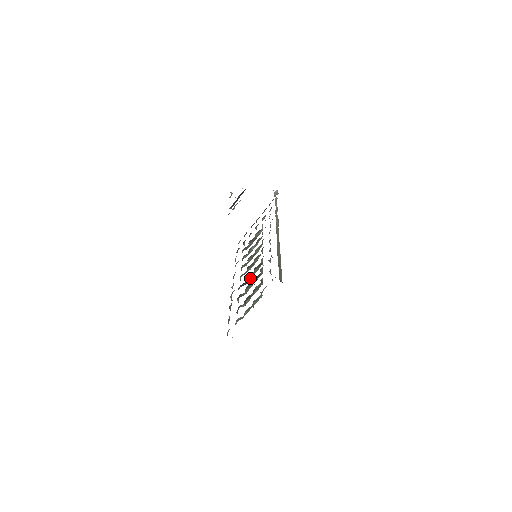
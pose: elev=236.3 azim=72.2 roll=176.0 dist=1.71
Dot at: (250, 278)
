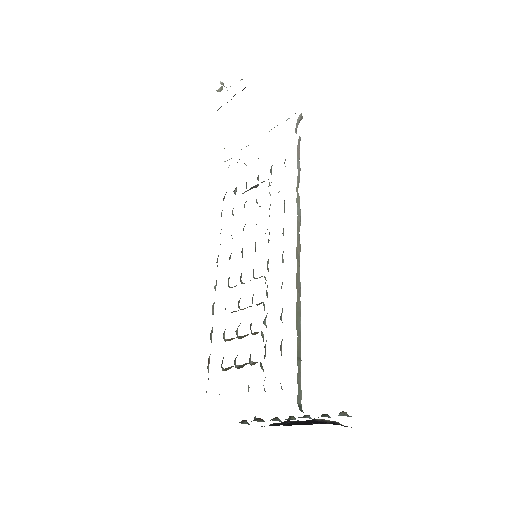
Dot at: occluded
